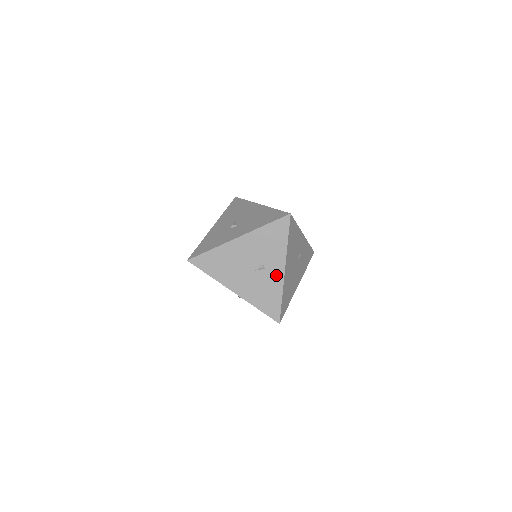
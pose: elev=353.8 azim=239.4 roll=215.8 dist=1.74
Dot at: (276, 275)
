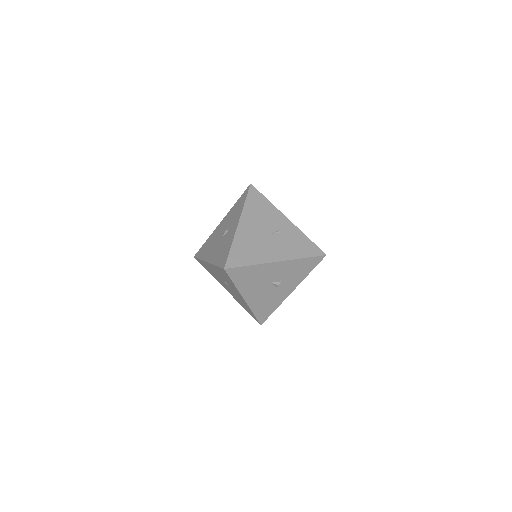
Dot at: (233, 231)
